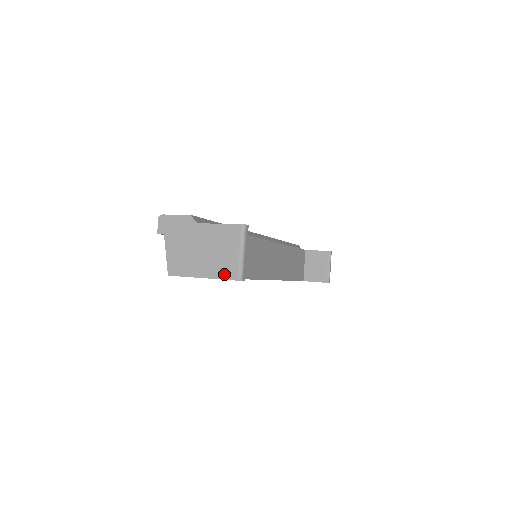
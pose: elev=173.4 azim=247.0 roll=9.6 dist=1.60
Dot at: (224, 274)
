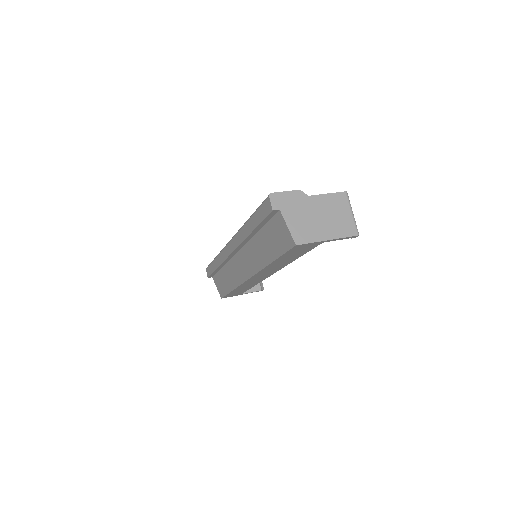
Dot at: (346, 233)
